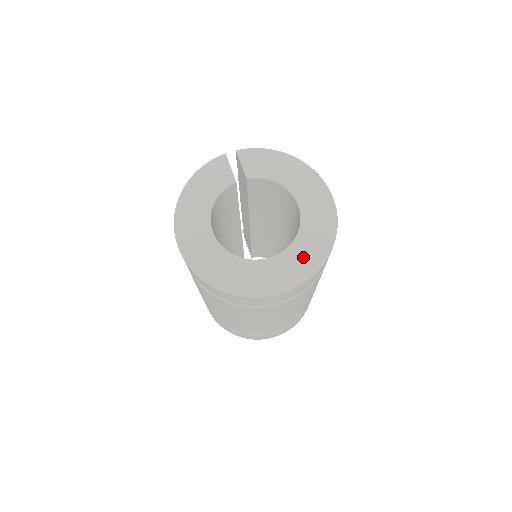
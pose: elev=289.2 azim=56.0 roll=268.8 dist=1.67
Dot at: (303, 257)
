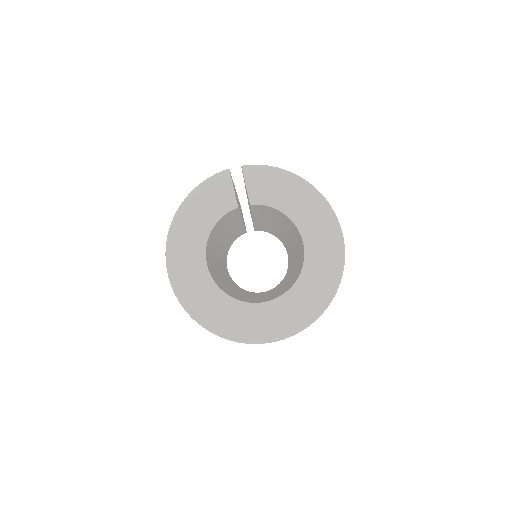
Dot at: (300, 305)
